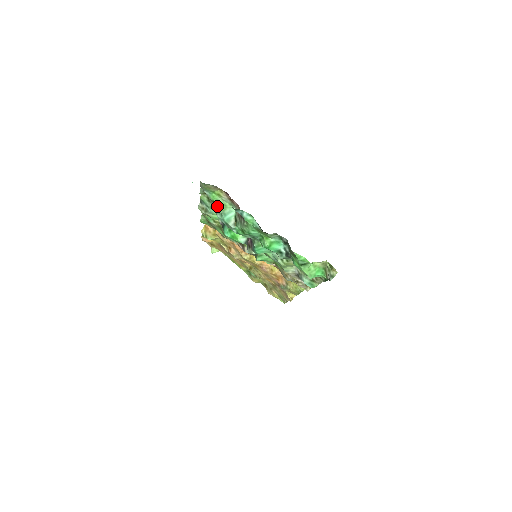
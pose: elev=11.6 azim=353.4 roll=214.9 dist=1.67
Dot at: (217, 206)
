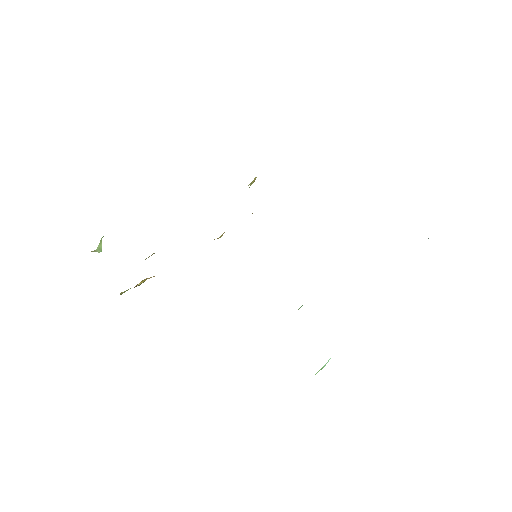
Dot at: occluded
